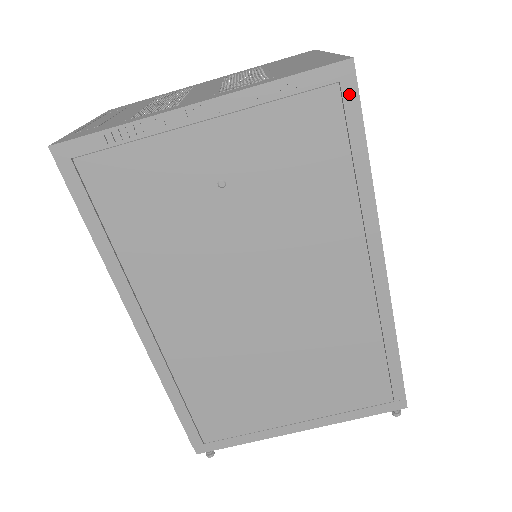
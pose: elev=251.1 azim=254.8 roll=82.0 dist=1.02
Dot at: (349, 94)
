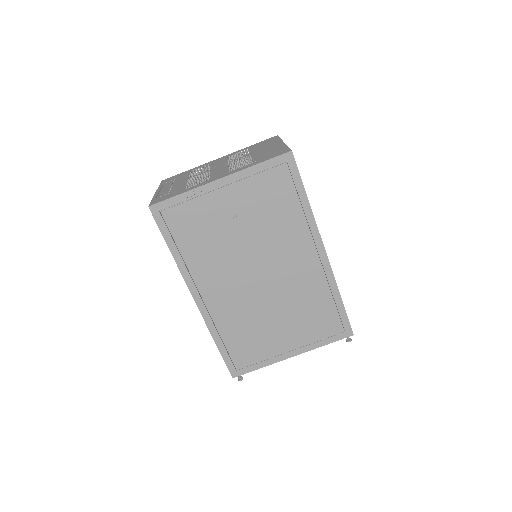
Dot at: (292, 167)
